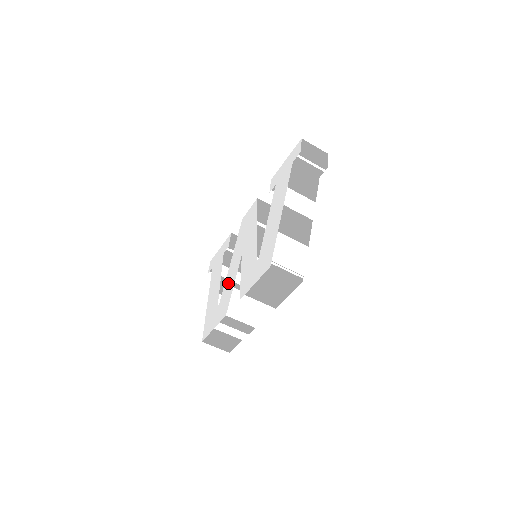
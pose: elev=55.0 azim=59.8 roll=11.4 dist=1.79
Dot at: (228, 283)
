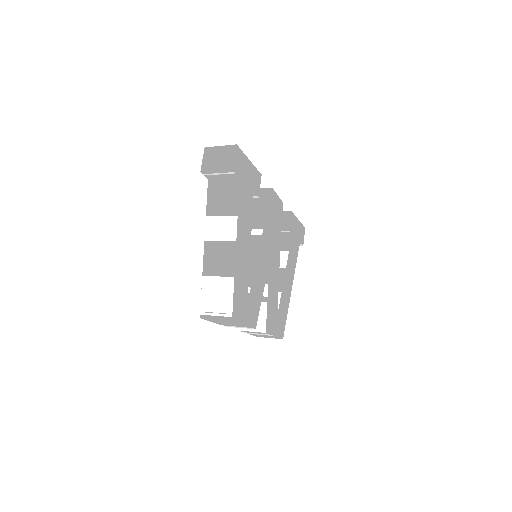
Dot at: occluded
